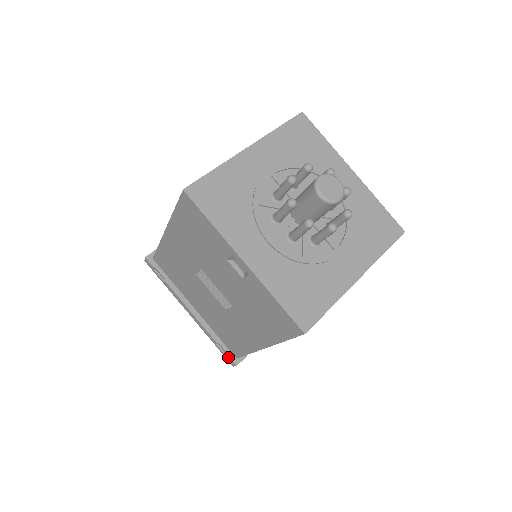
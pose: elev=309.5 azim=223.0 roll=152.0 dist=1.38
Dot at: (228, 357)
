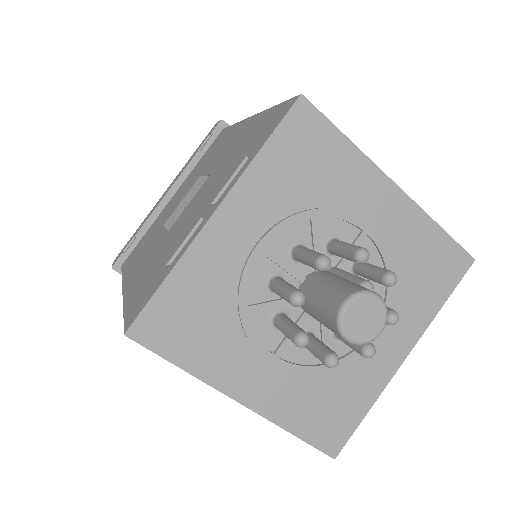
Dot at: occluded
